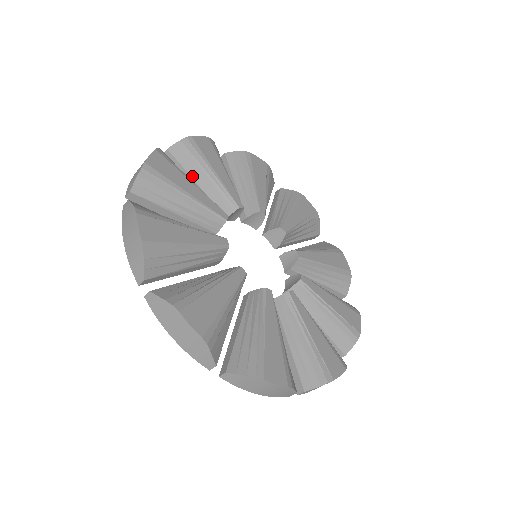
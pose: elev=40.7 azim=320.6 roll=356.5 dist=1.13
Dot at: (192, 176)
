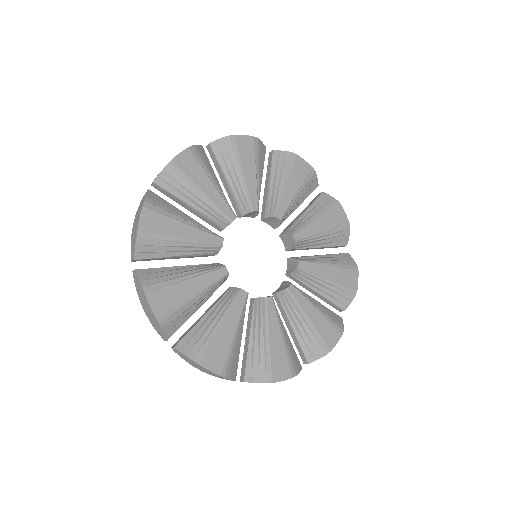
Dot at: (169, 257)
